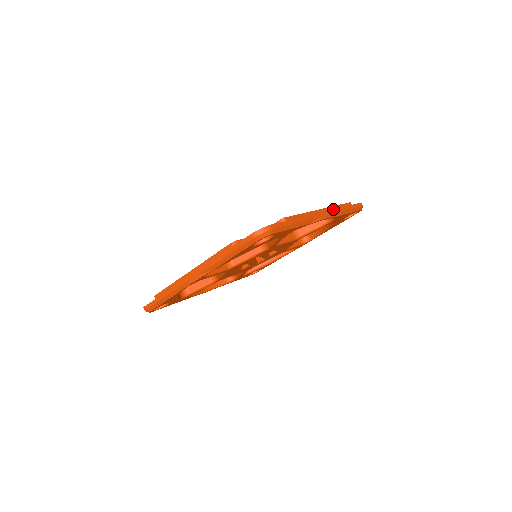
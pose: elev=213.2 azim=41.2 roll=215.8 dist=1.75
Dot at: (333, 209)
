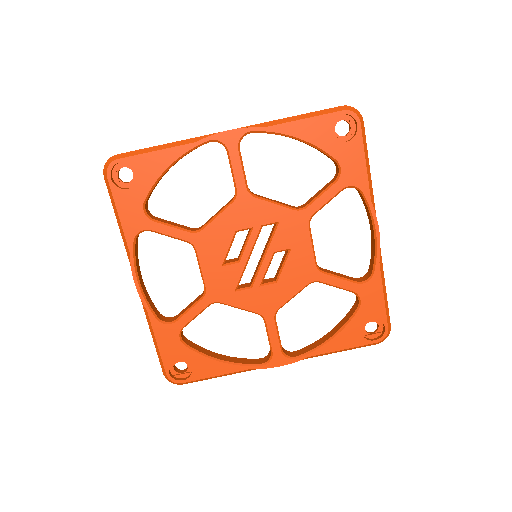
Dot at: occluded
